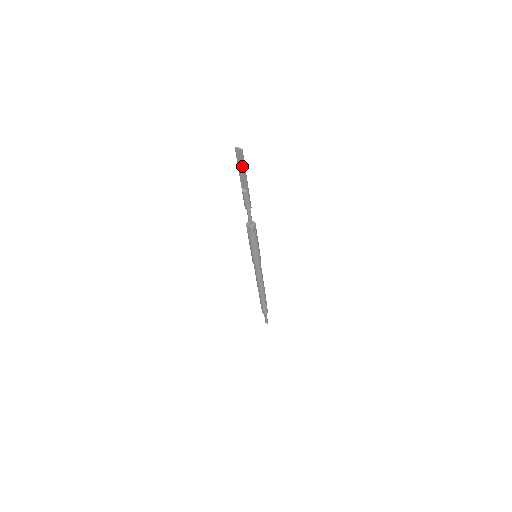
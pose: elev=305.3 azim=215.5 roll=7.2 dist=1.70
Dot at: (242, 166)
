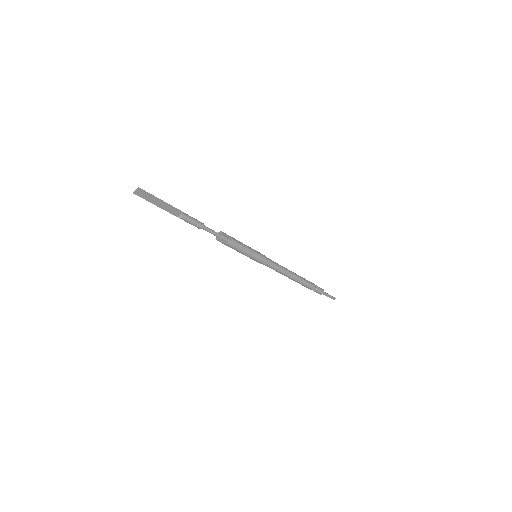
Dot at: (155, 200)
